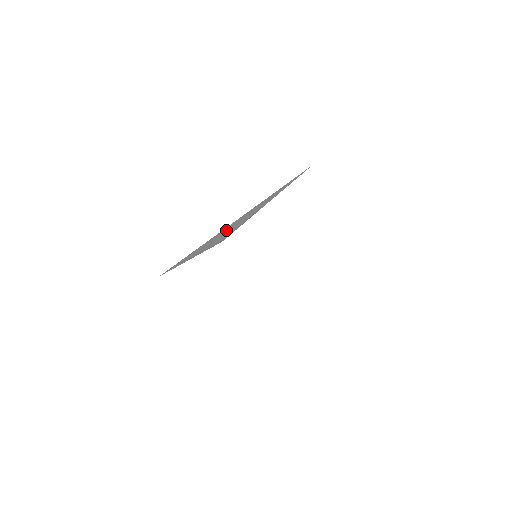
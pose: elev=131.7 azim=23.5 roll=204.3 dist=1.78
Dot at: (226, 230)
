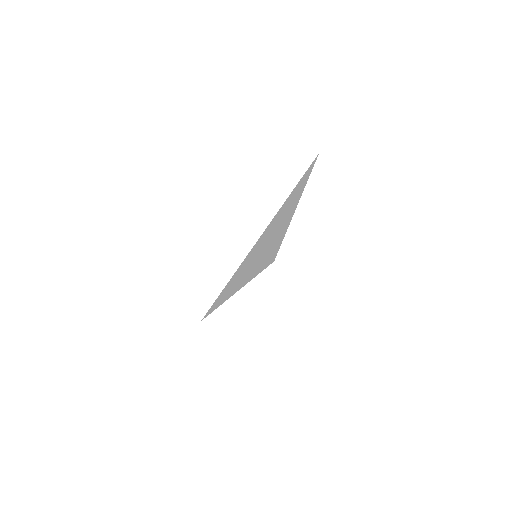
Dot at: (262, 246)
